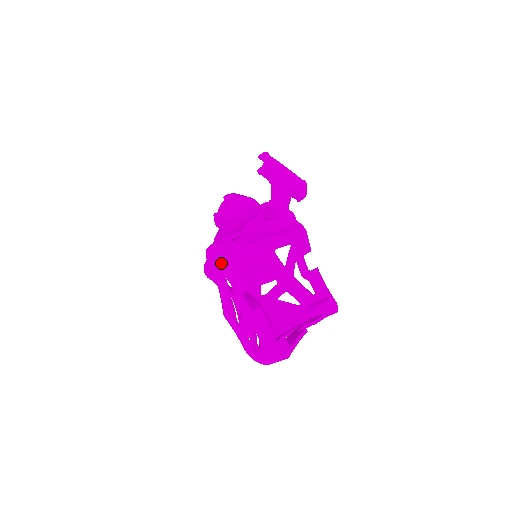
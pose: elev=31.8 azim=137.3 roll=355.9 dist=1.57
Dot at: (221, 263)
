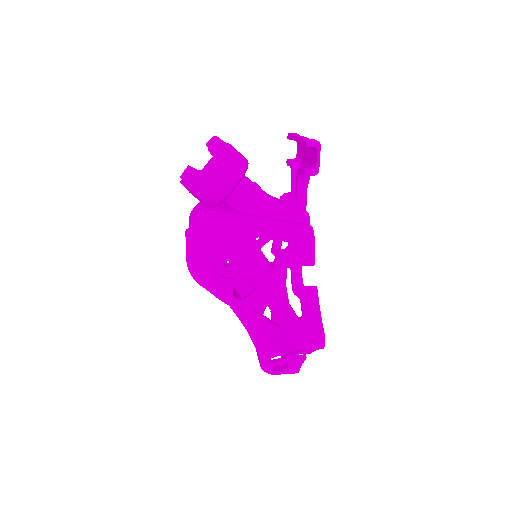
Dot at: occluded
